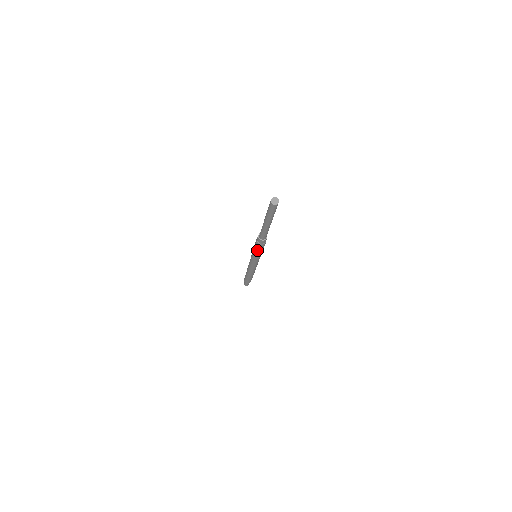
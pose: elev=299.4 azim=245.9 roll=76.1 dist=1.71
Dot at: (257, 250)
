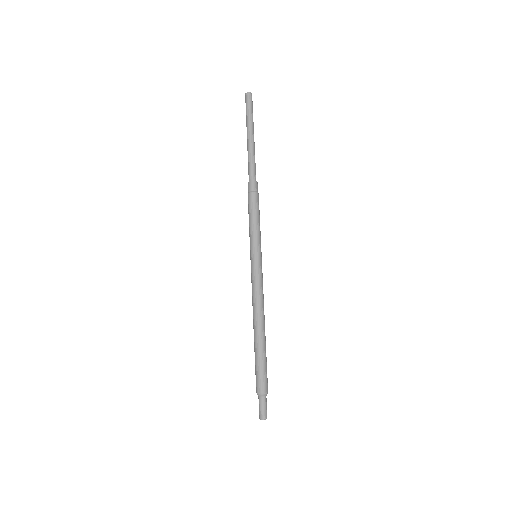
Dot at: (250, 216)
